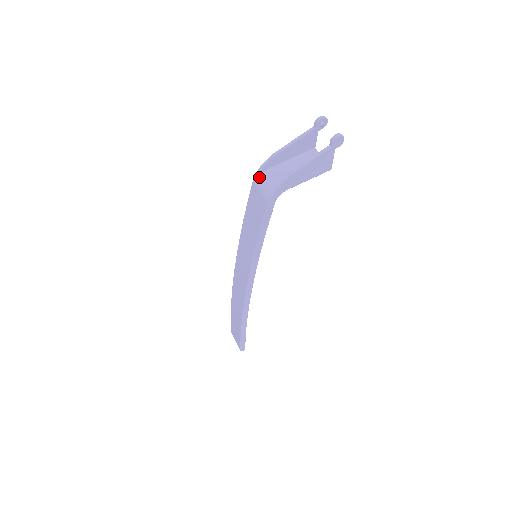
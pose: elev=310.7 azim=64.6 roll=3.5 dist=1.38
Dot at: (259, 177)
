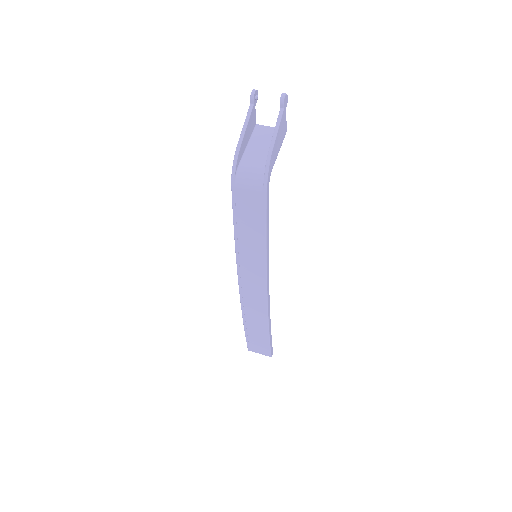
Dot at: (237, 177)
